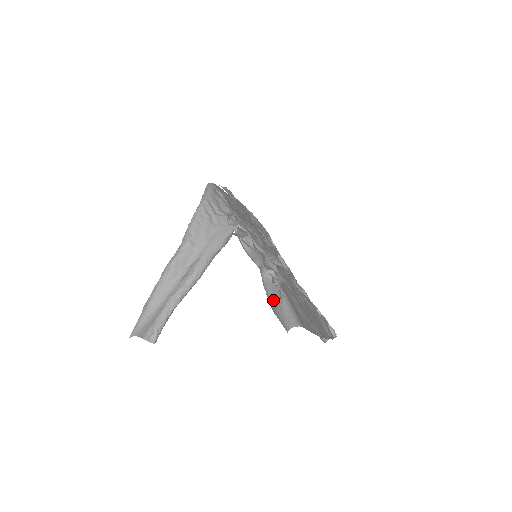
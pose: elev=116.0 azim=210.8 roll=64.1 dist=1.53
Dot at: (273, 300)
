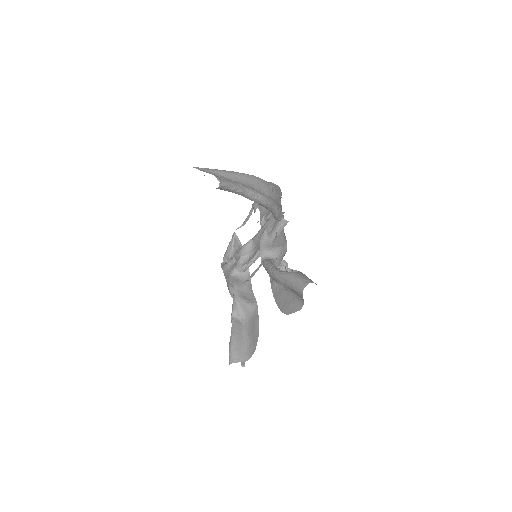
Dot at: (285, 271)
